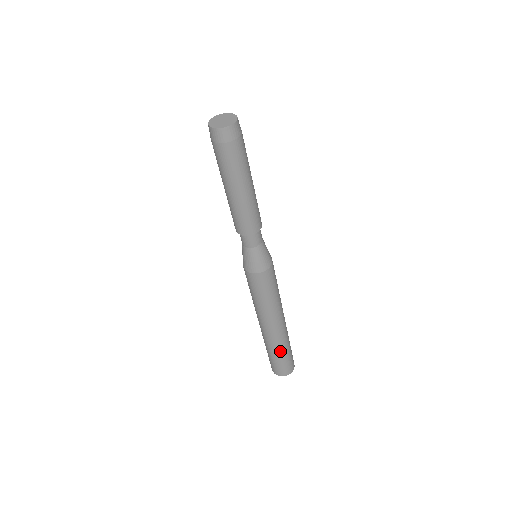
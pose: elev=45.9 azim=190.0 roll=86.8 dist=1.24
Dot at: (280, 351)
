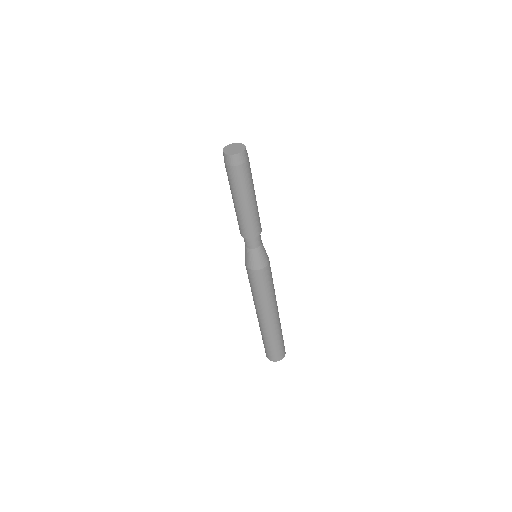
Dot at: (271, 339)
